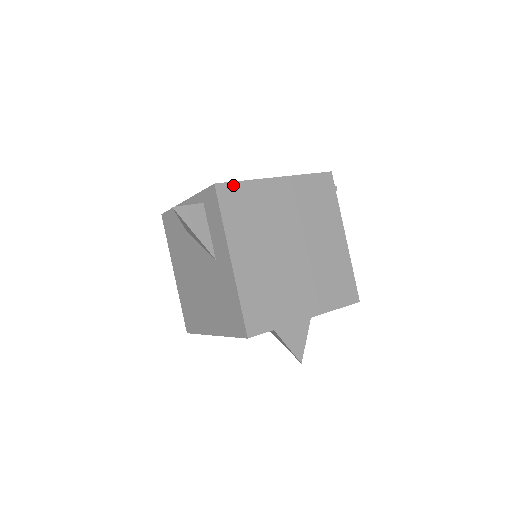
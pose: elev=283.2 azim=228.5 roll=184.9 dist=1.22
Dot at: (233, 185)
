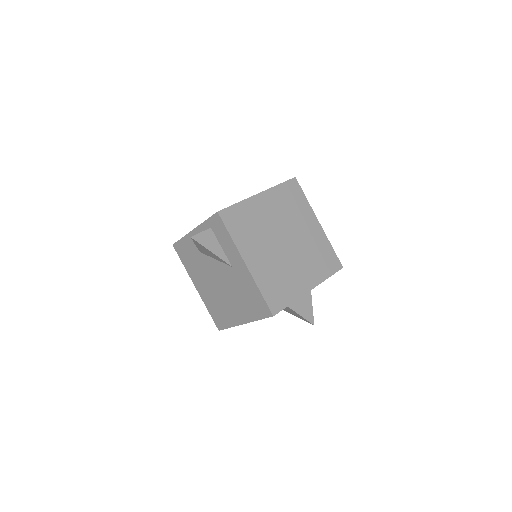
Dot at: (230, 209)
